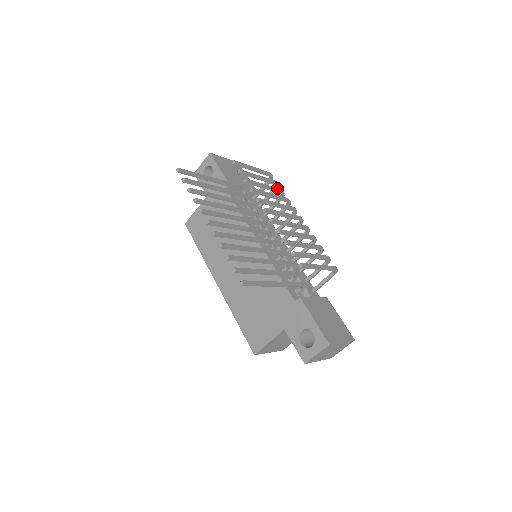
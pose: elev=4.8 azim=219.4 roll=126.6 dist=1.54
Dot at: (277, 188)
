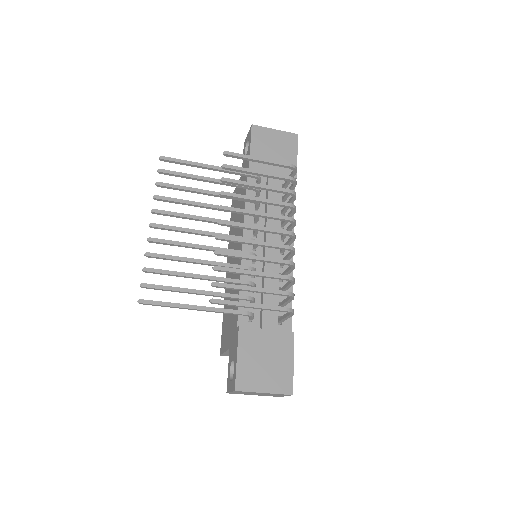
Dot at: (280, 188)
